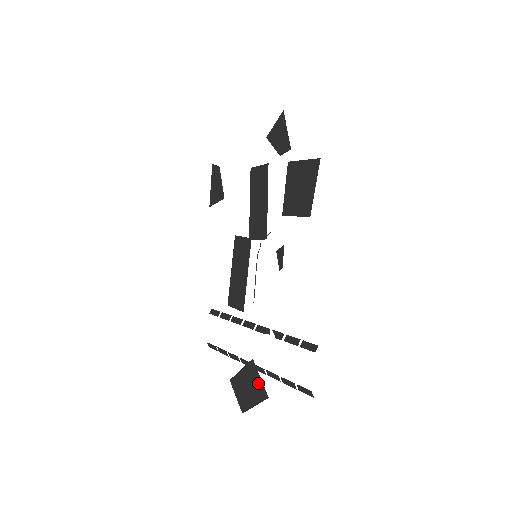
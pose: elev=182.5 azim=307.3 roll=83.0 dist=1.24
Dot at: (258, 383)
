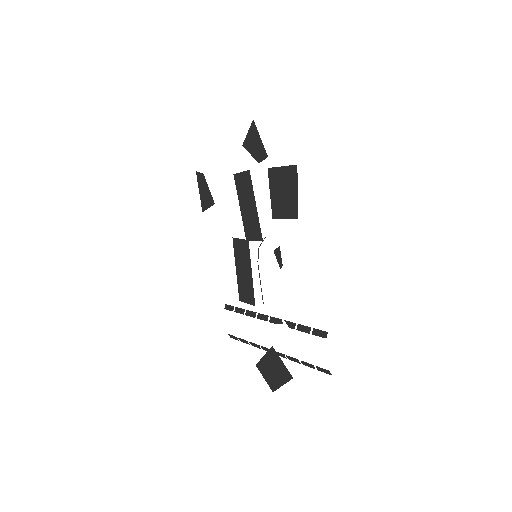
Dot at: (281, 366)
